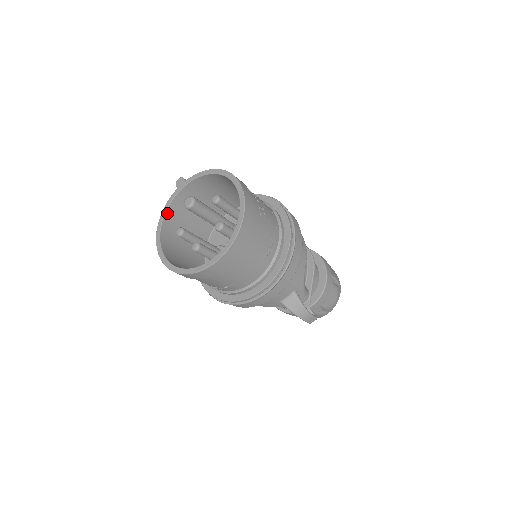
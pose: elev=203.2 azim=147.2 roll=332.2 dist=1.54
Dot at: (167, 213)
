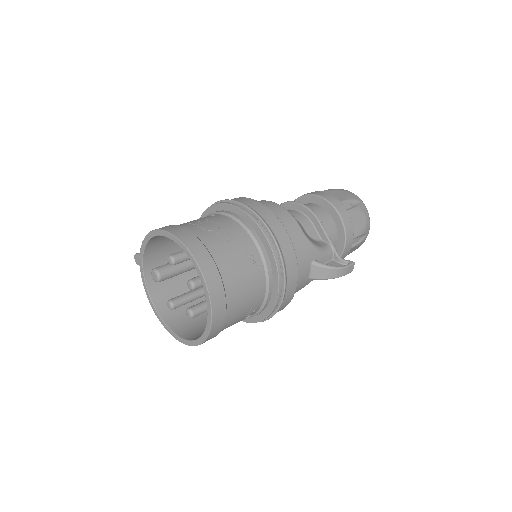
Dot at: (150, 293)
